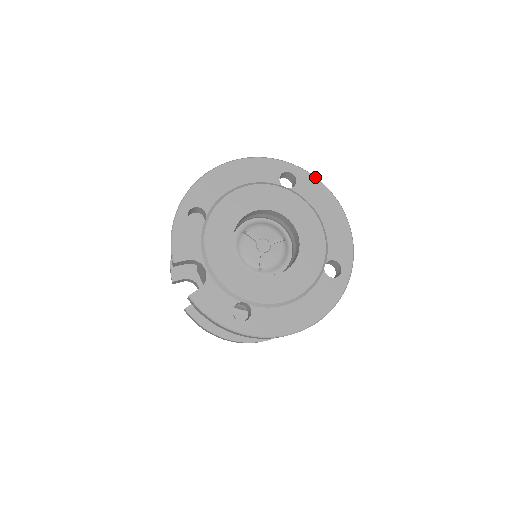
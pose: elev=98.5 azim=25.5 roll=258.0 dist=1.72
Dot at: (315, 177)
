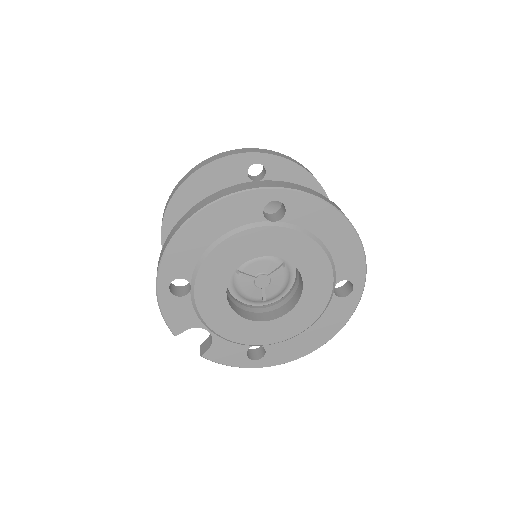
Dot at: (309, 195)
